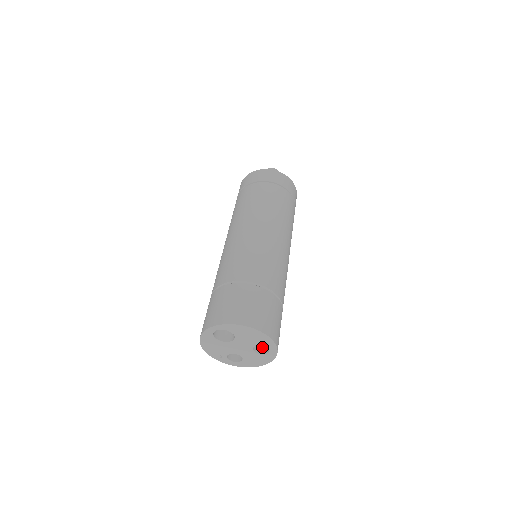
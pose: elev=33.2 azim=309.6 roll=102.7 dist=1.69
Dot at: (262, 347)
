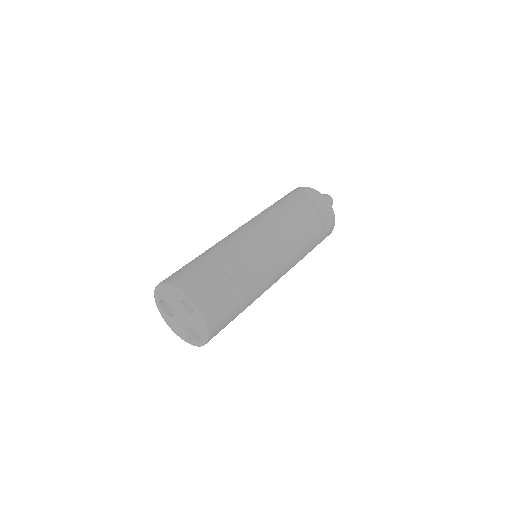
Dot at: occluded
